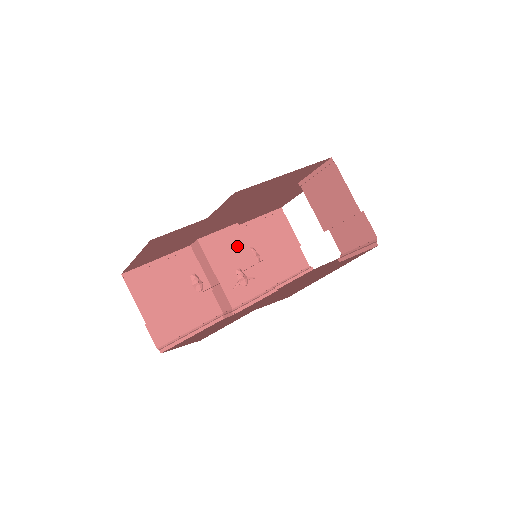
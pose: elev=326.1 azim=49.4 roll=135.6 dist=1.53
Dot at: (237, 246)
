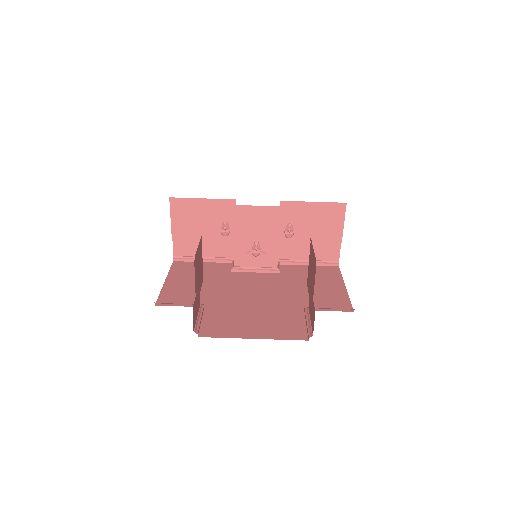
Dot at: (268, 224)
